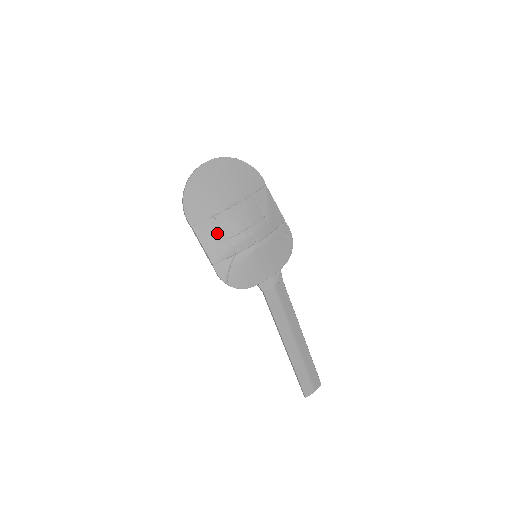
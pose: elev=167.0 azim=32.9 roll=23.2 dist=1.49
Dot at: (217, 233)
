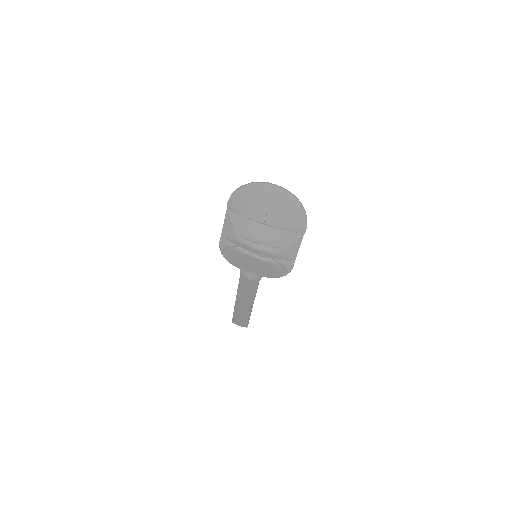
Dot at: (238, 227)
